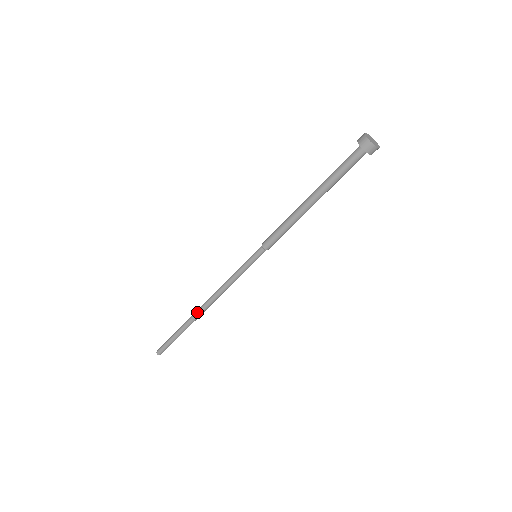
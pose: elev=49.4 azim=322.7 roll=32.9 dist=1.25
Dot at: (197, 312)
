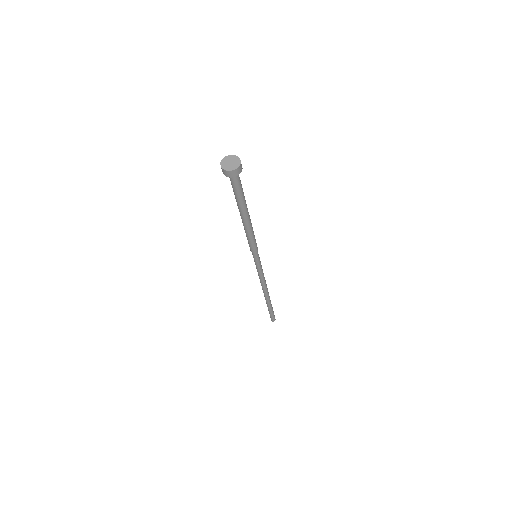
Dot at: (265, 297)
